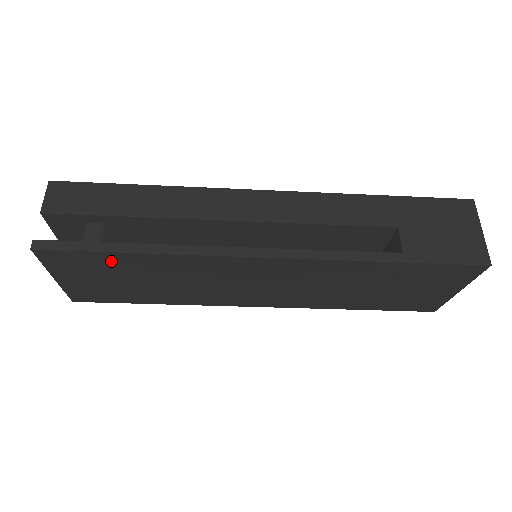
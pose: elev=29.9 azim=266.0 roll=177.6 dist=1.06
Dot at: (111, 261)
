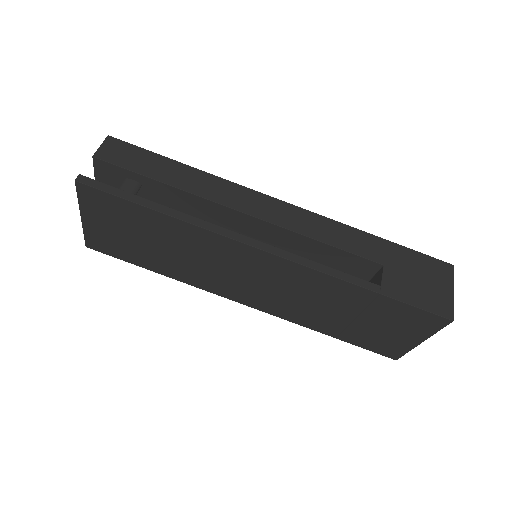
Dot at: (136, 214)
